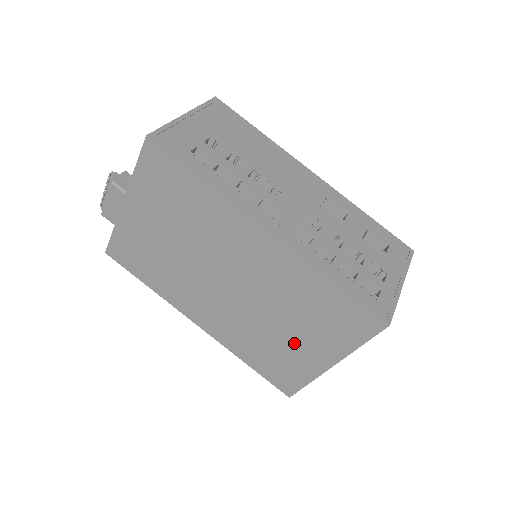
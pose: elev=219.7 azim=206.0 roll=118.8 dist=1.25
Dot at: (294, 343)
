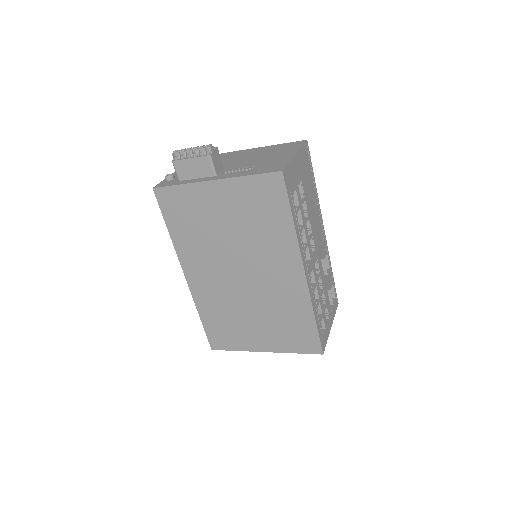
Dot at: (252, 328)
